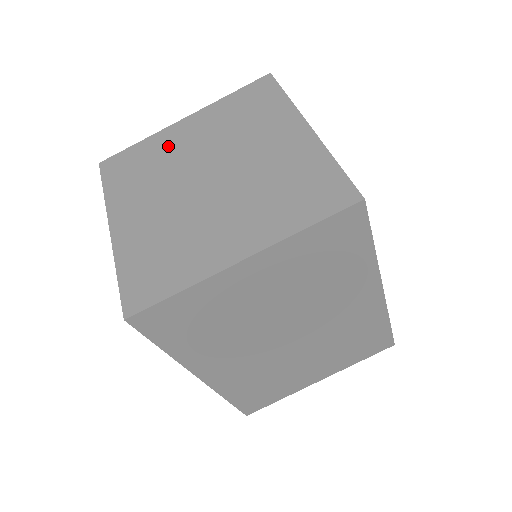
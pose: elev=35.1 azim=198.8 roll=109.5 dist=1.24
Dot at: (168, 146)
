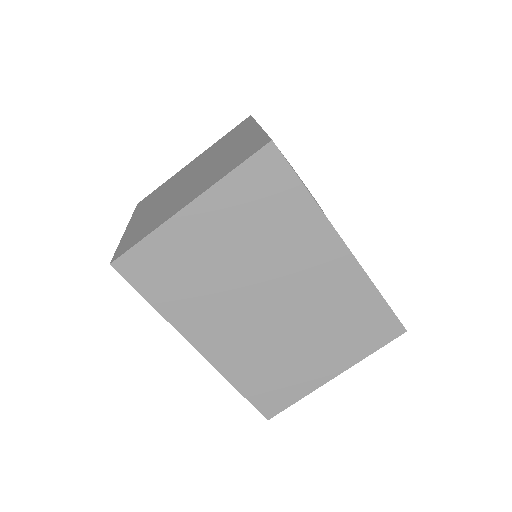
Dot at: (177, 176)
